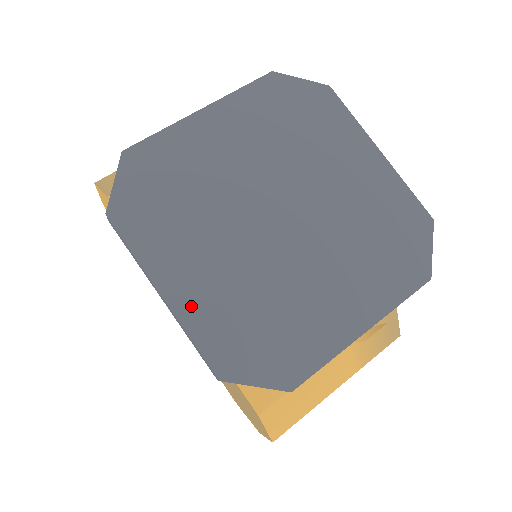
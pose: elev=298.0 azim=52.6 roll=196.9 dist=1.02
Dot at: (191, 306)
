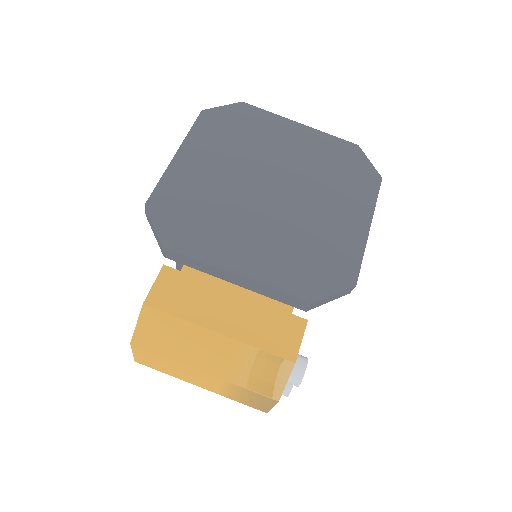
Dot at: (180, 170)
